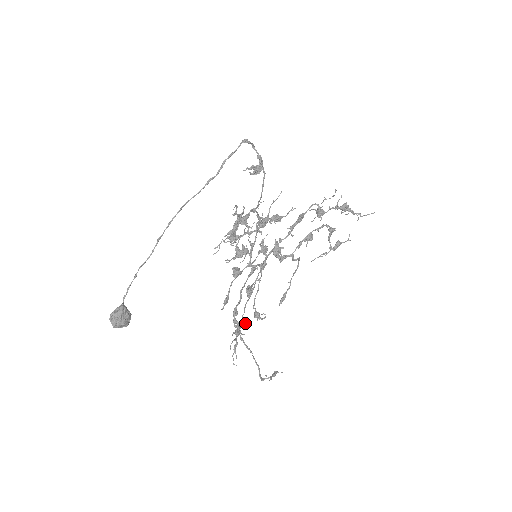
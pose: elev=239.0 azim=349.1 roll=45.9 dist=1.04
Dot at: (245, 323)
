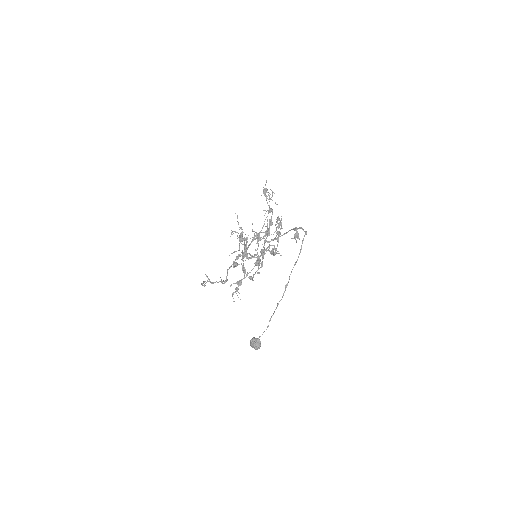
Dot at: occluded
